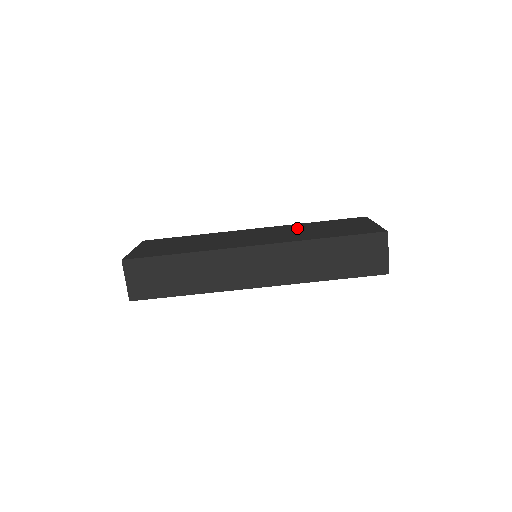
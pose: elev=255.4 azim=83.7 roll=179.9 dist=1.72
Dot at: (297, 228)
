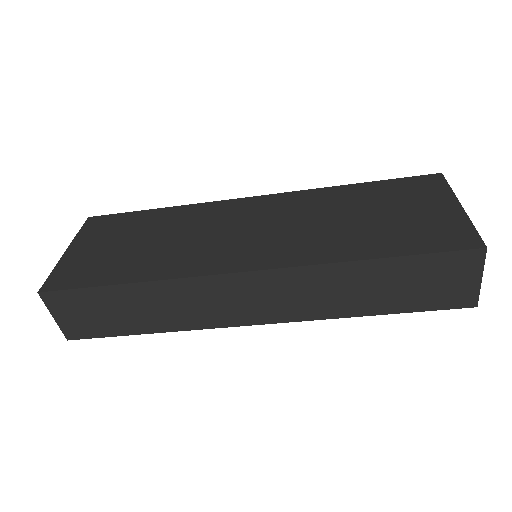
Dot at: (323, 206)
